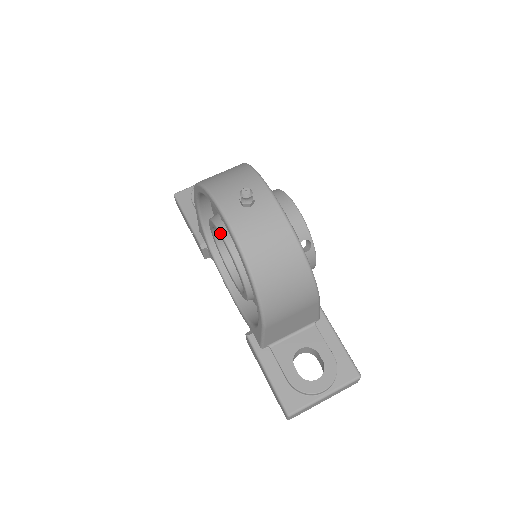
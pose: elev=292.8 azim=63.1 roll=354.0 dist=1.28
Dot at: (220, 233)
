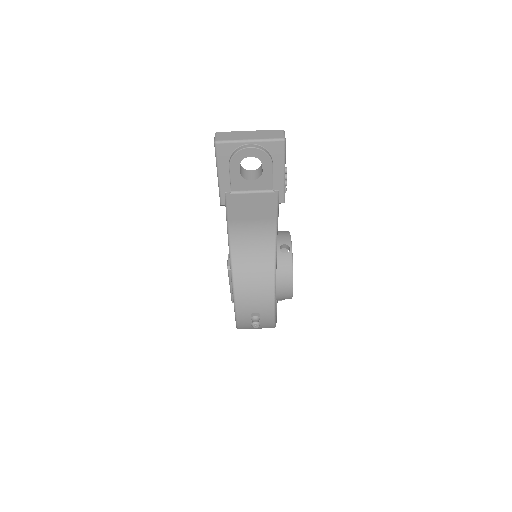
Dot at: occluded
